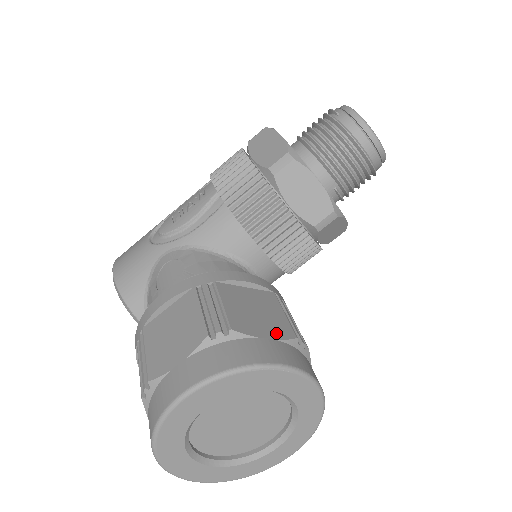
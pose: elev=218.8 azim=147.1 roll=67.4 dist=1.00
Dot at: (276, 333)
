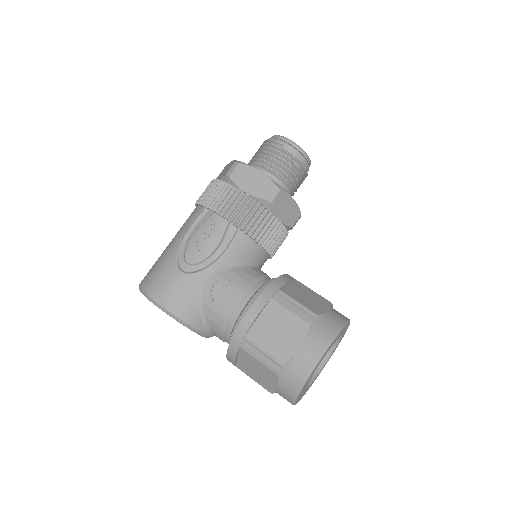
Dot at: (326, 305)
